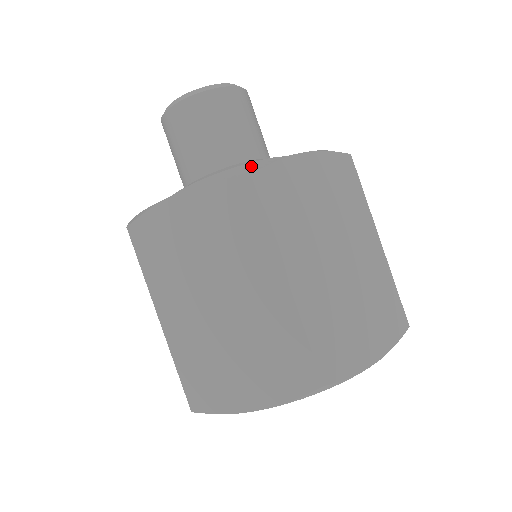
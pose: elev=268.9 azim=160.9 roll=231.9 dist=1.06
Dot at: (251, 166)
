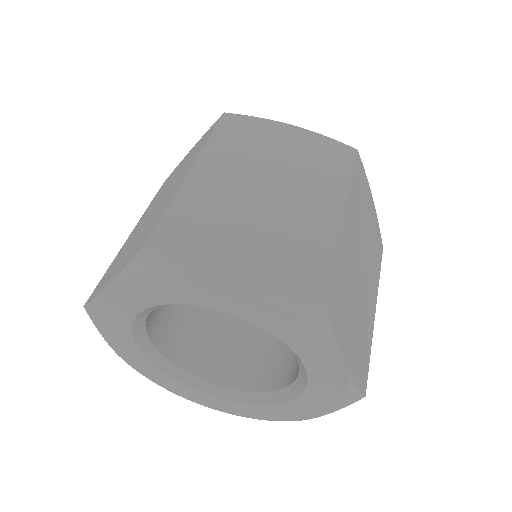
Dot at: occluded
